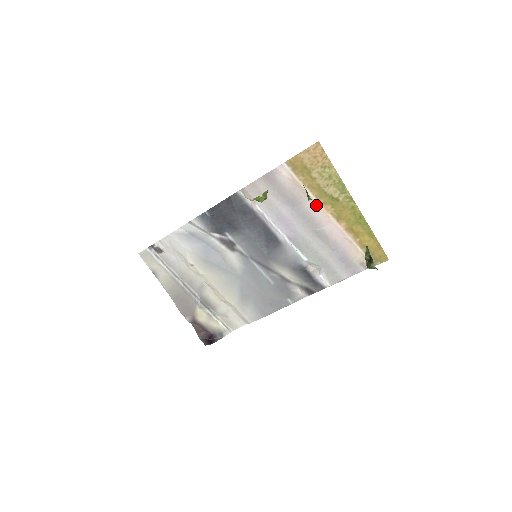
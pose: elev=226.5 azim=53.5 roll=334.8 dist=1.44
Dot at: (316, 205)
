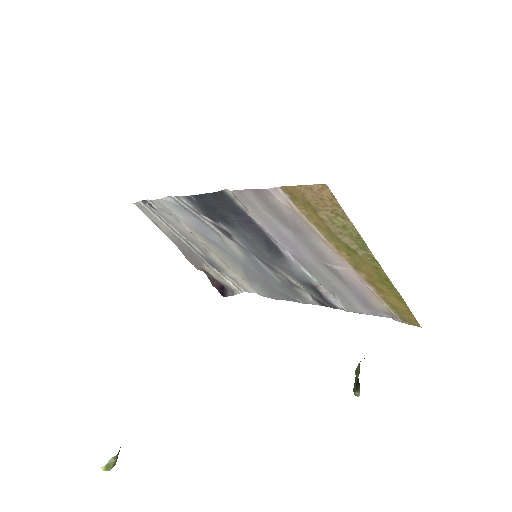
Dot at: (326, 244)
